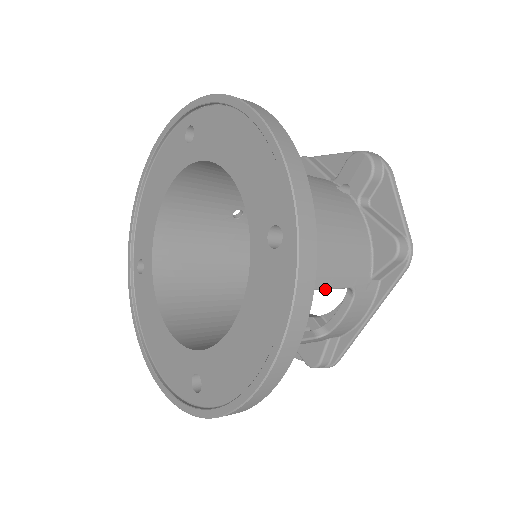
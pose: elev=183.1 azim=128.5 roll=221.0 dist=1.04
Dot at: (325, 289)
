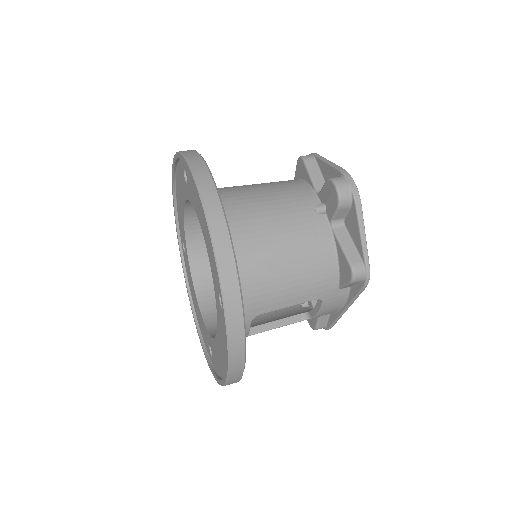
Dot at: (289, 306)
